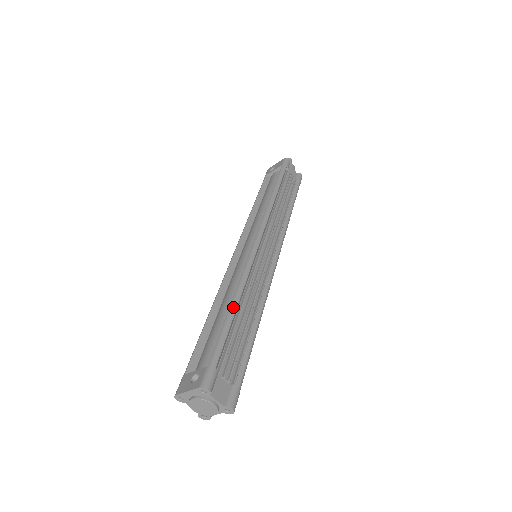
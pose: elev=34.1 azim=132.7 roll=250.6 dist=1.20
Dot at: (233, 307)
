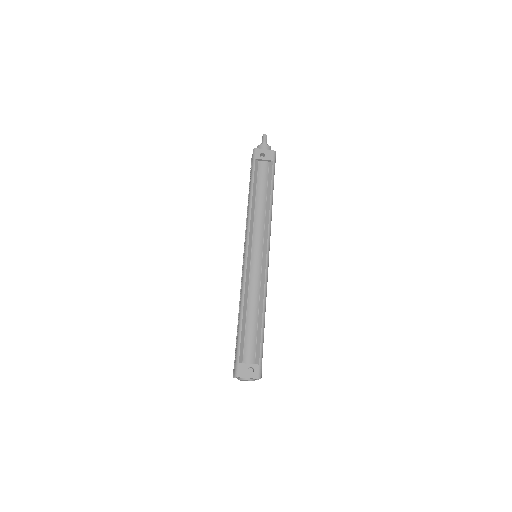
Dot at: (264, 319)
